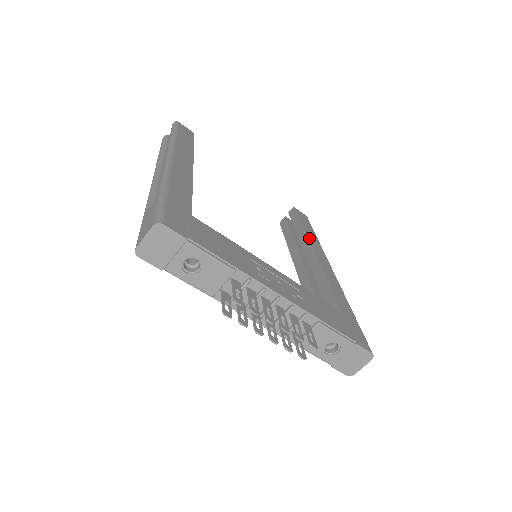
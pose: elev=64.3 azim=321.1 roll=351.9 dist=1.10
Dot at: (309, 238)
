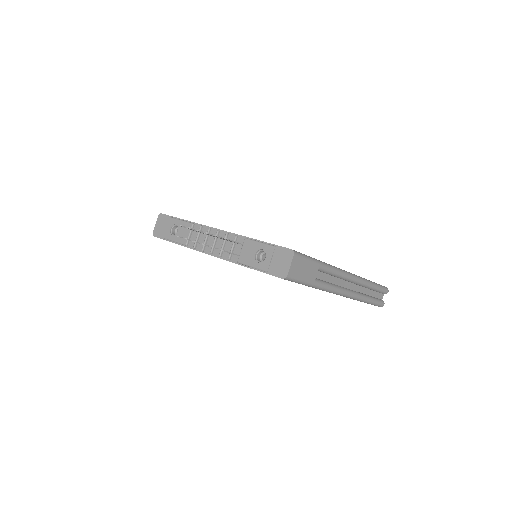
Dot at: occluded
